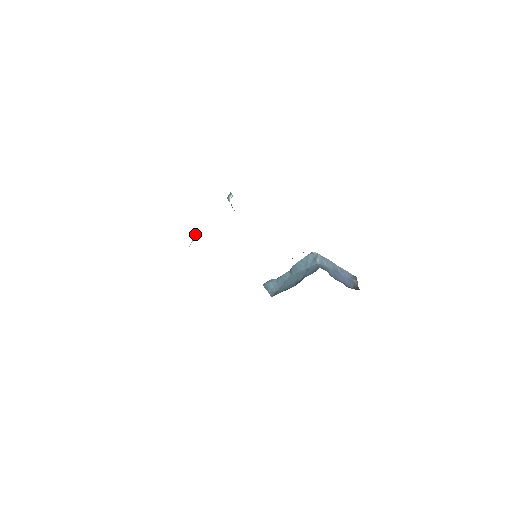
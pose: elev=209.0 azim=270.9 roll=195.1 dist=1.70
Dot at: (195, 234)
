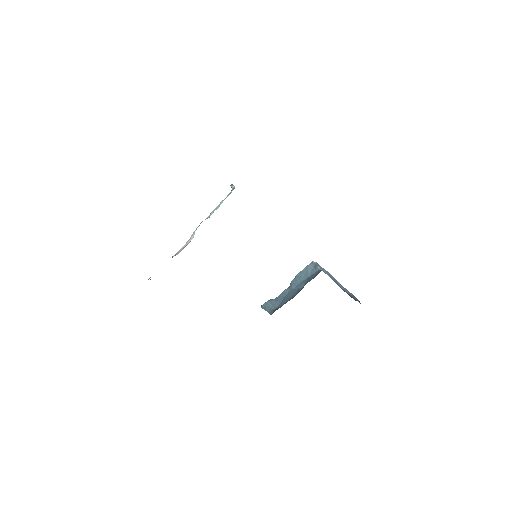
Dot at: (194, 232)
